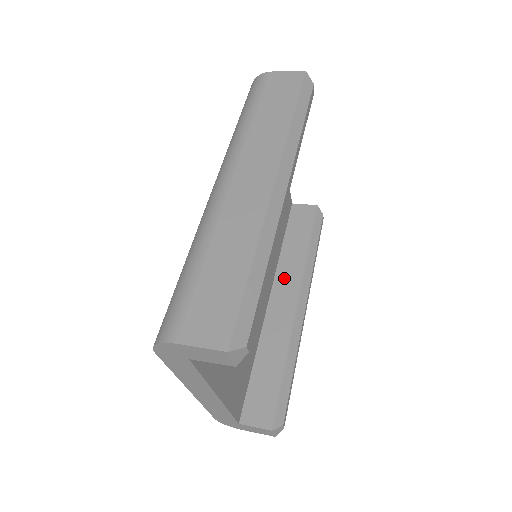
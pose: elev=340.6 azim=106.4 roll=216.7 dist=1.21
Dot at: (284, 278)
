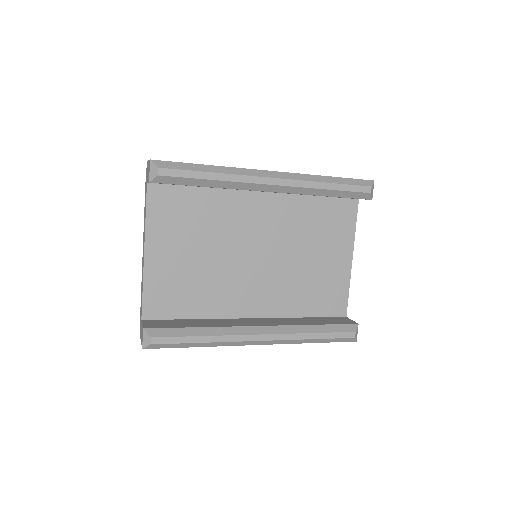
Dot at: (274, 320)
